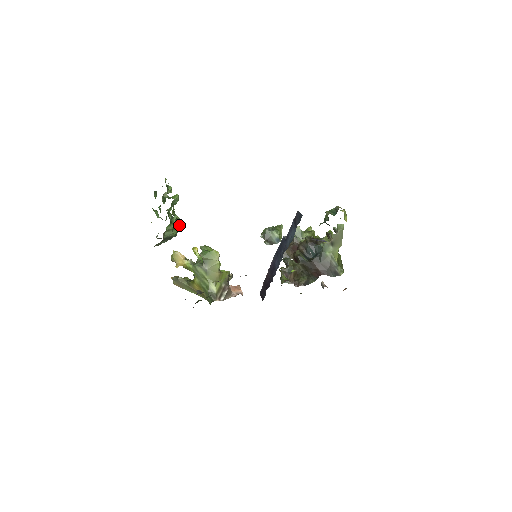
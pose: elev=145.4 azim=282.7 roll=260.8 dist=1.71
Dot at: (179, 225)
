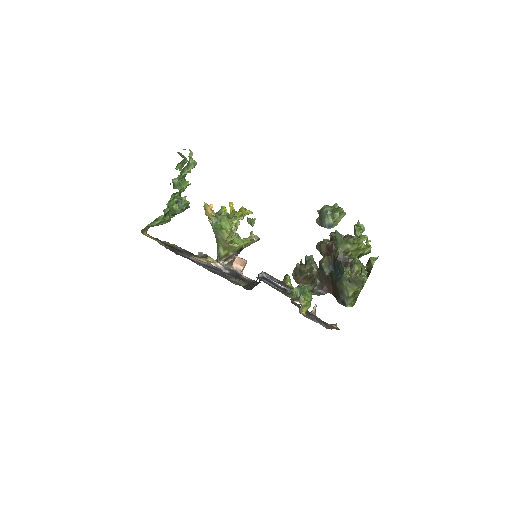
Dot at: (178, 213)
